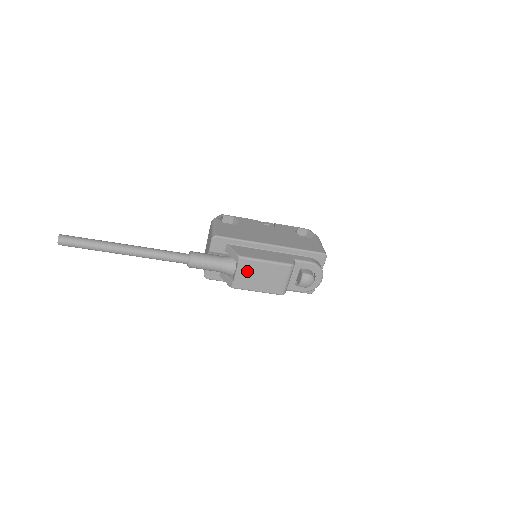
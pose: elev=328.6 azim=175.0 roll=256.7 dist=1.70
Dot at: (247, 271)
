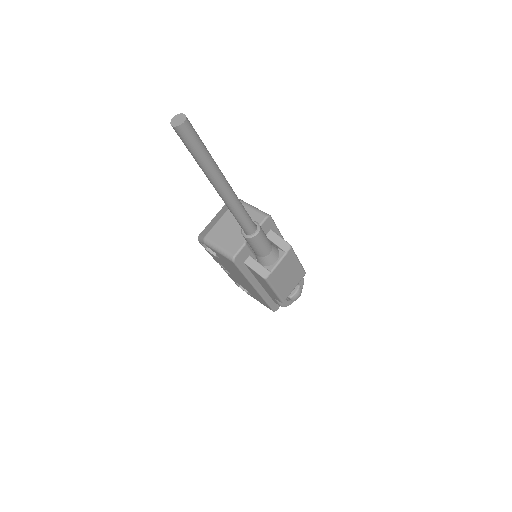
Dot at: (285, 264)
